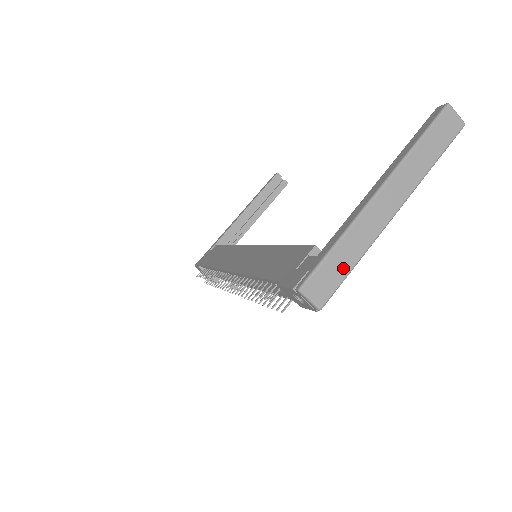
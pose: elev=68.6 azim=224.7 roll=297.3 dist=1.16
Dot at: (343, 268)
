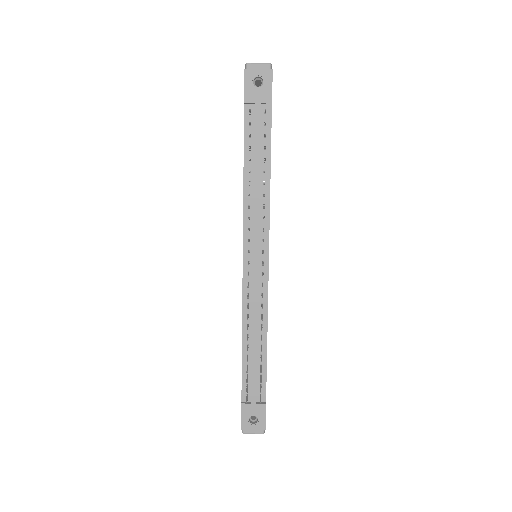
Dot at: occluded
